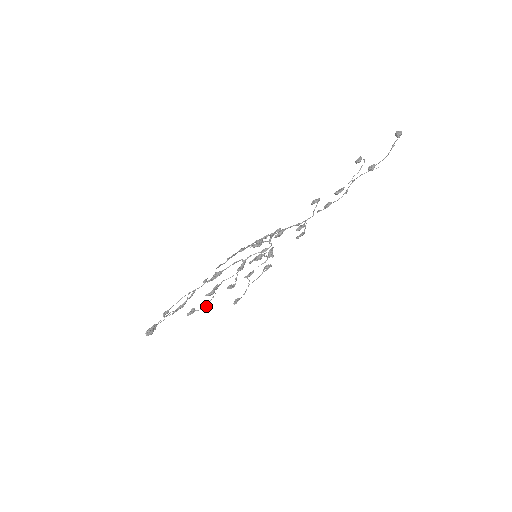
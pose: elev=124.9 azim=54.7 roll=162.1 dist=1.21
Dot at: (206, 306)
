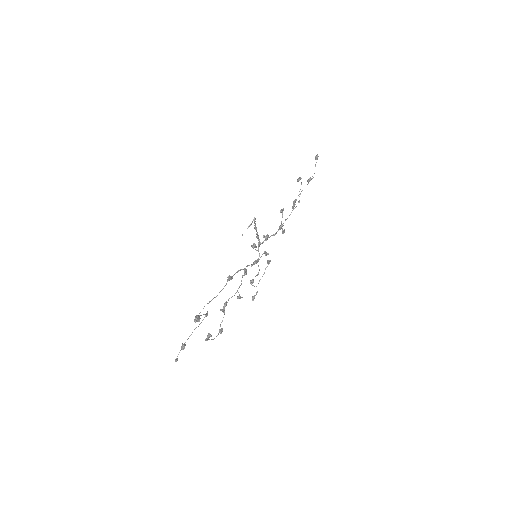
Dot at: (217, 335)
